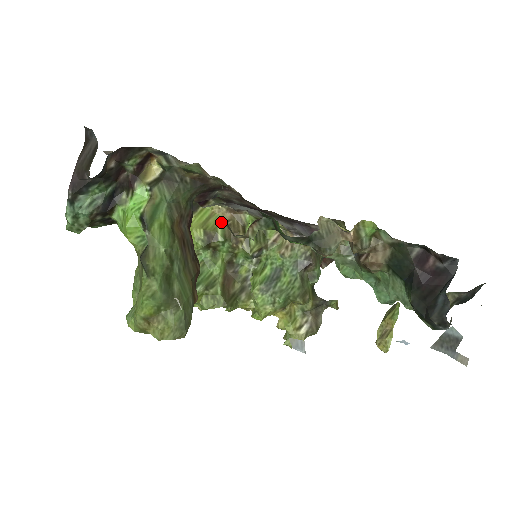
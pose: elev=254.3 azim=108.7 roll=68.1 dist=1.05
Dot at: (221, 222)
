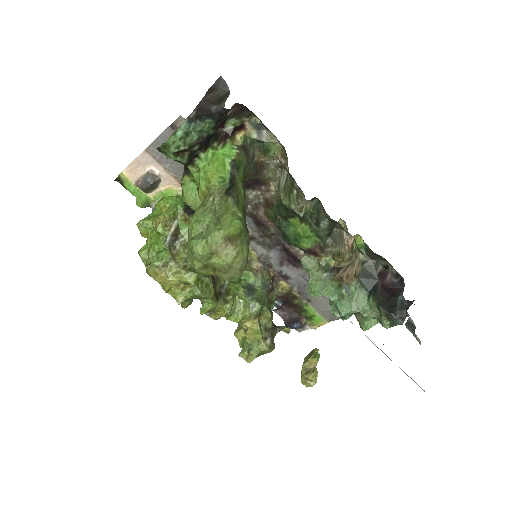
Dot at: occluded
